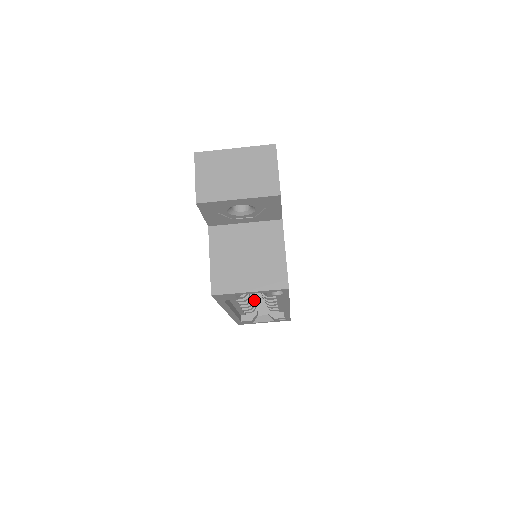
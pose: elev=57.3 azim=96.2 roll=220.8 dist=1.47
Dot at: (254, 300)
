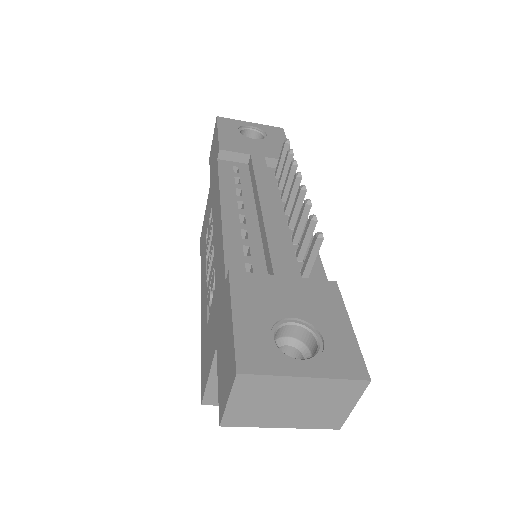
Dot at: occluded
